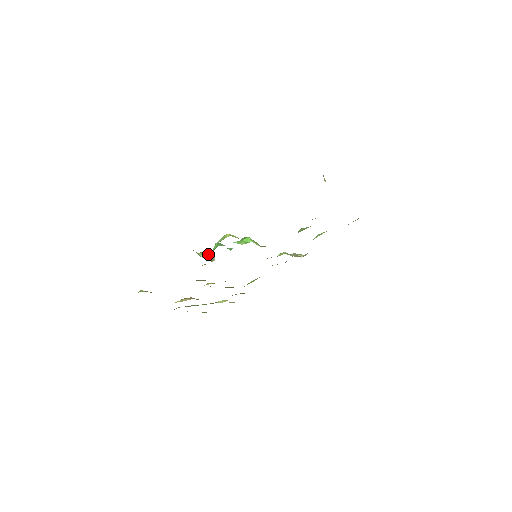
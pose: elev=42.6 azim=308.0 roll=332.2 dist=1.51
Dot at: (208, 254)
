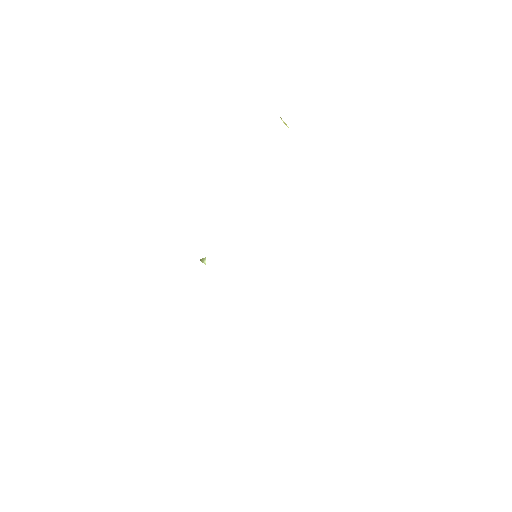
Dot at: occluded
